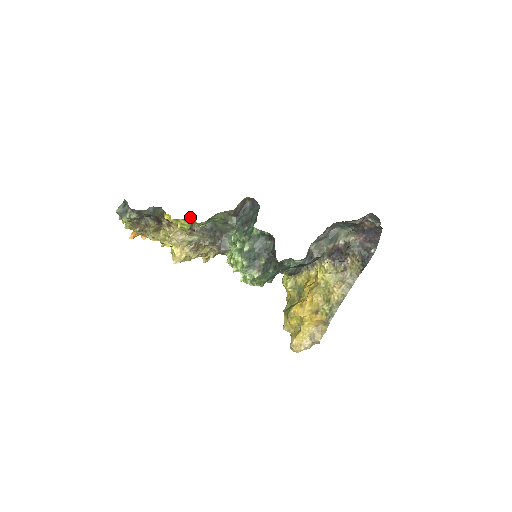
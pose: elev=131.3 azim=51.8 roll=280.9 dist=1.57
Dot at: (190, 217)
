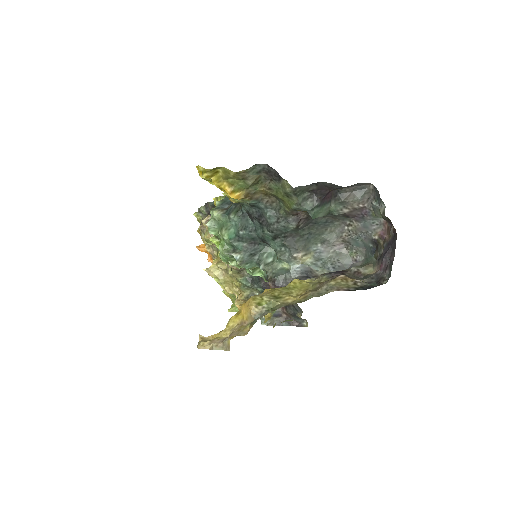
Dot at: occluded
